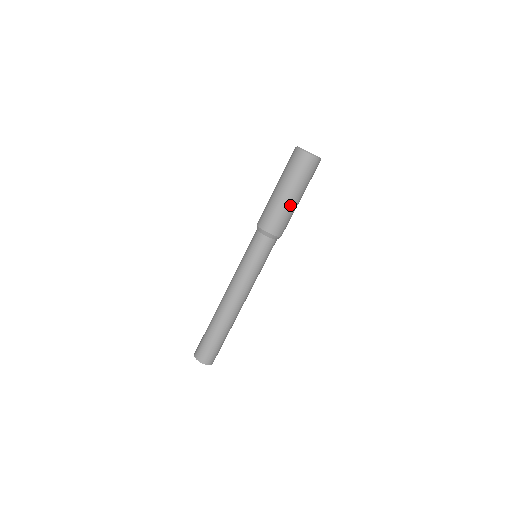
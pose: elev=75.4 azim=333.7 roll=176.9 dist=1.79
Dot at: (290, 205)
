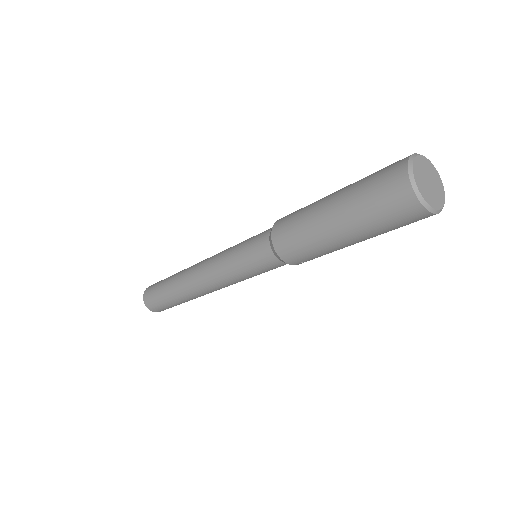
Dot at: occluded
